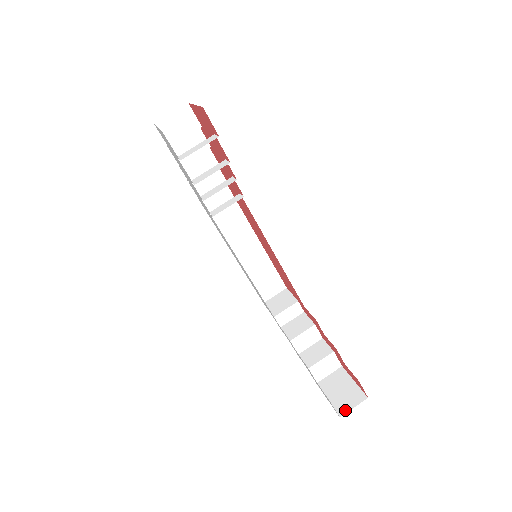
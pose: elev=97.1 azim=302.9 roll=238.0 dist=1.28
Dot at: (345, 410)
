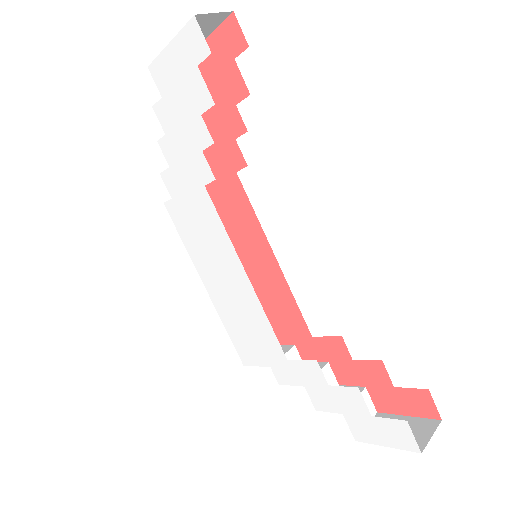
Dot at: (422, 443)
